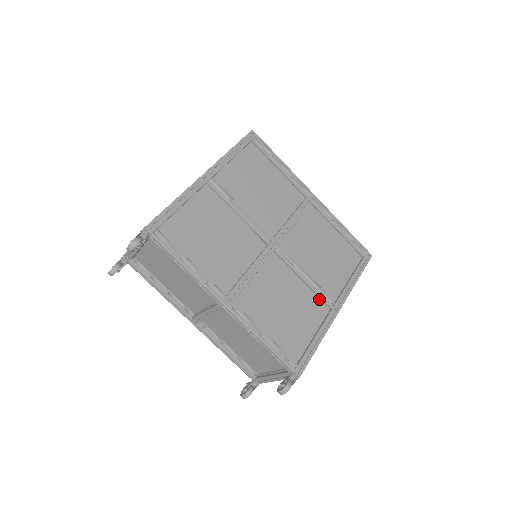
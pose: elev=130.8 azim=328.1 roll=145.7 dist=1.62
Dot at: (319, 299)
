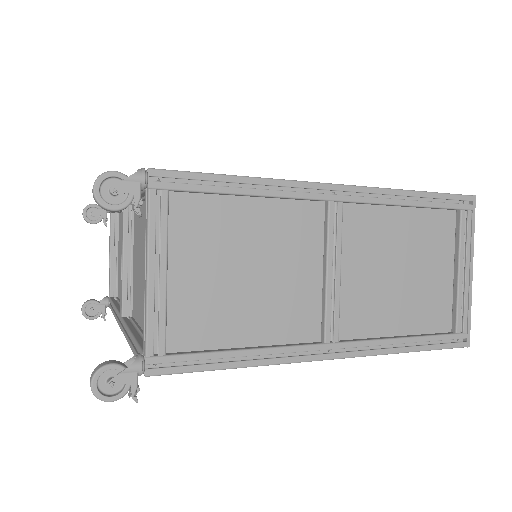
Dot at: occluded
